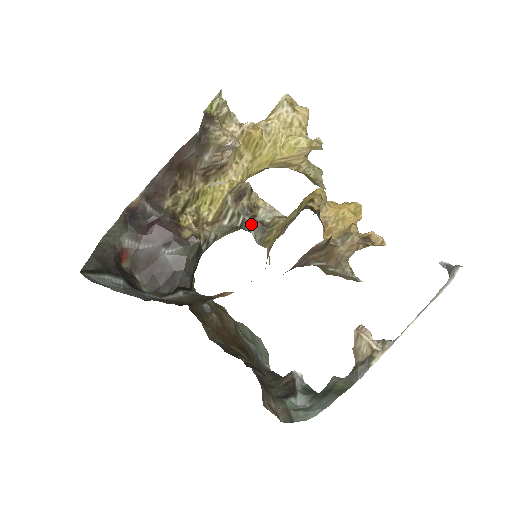
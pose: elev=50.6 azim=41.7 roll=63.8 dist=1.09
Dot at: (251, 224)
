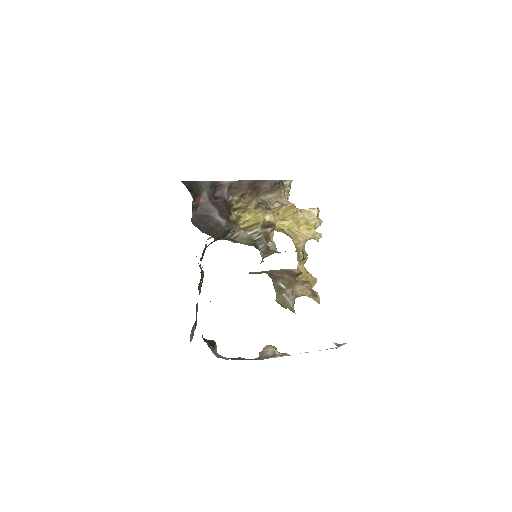
Dot at: (263, 242)
